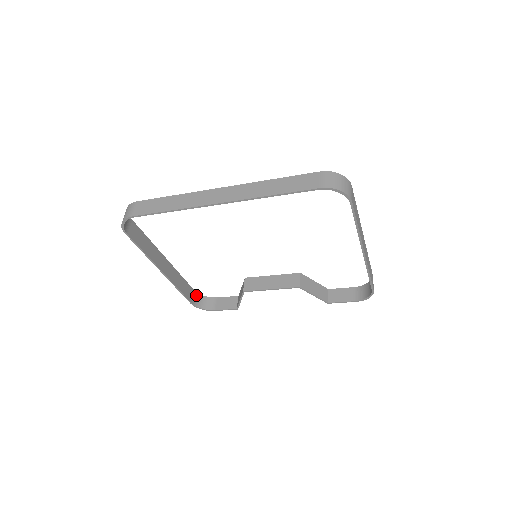
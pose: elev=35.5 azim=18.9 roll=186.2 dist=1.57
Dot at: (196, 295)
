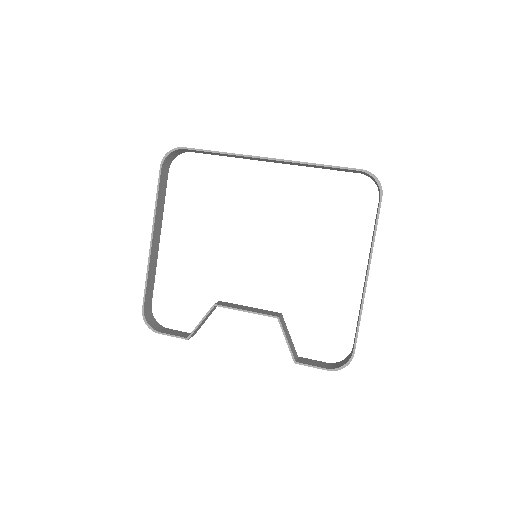
Dot at: (150, 310)
